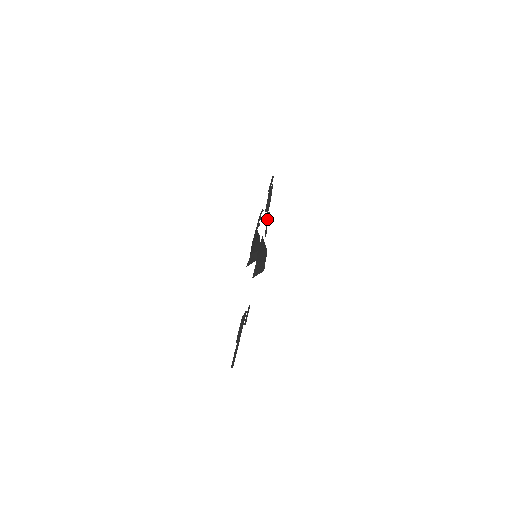
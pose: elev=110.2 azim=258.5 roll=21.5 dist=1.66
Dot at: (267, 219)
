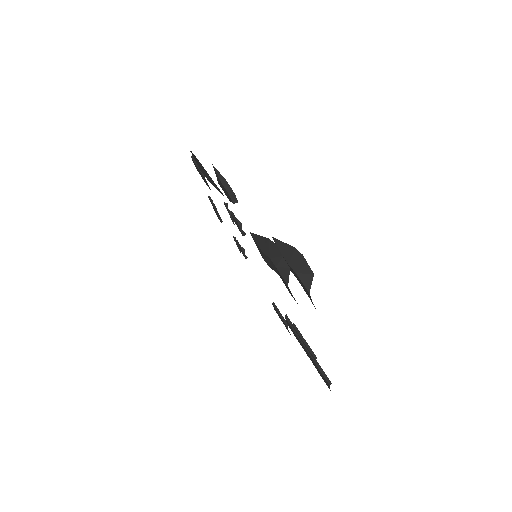
Dot at: (213, 204)
